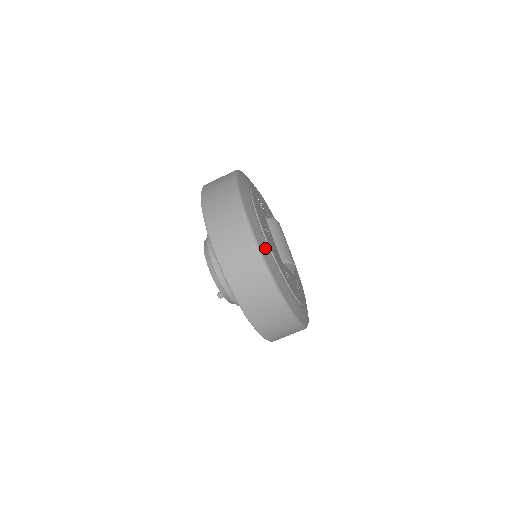
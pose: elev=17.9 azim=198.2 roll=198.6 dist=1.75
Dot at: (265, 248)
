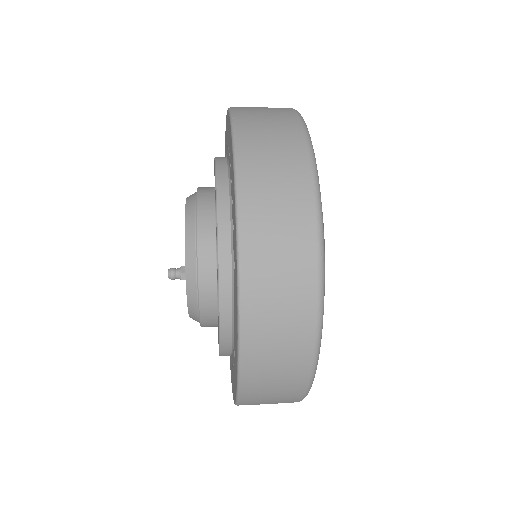
Dot at: occluded
